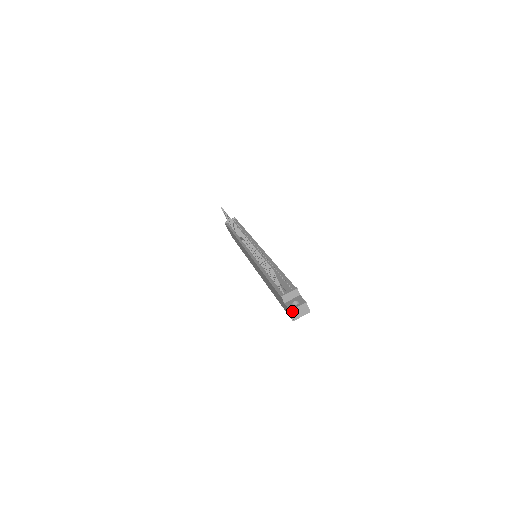
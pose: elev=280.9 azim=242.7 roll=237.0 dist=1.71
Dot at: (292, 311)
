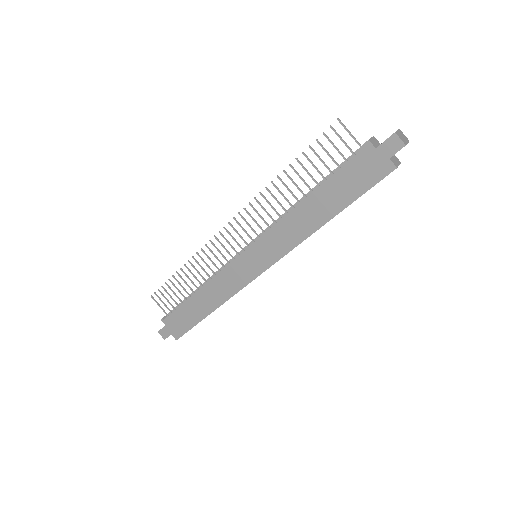
Dot at: (397, 134)
